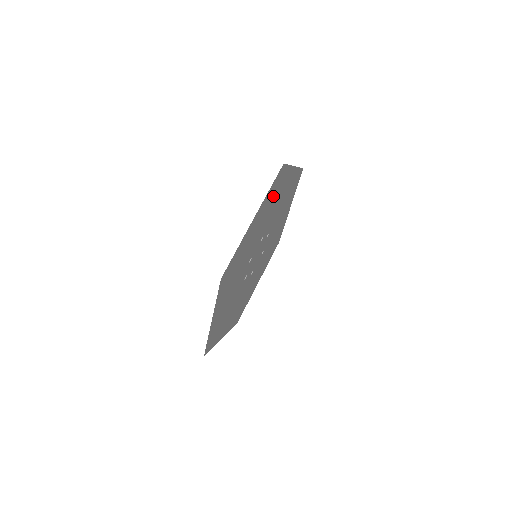
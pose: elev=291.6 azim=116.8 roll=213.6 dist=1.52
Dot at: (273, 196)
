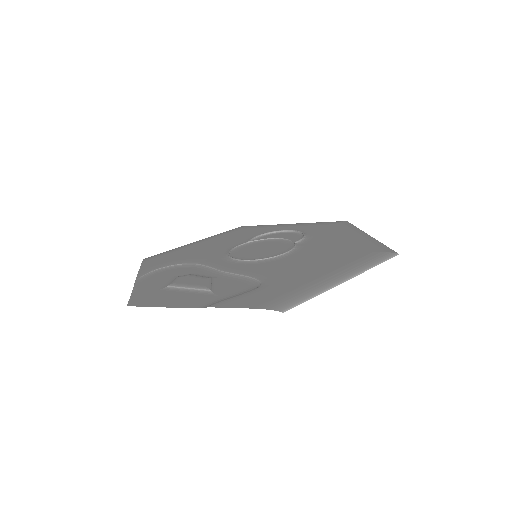
Dot at: (269, 292)
